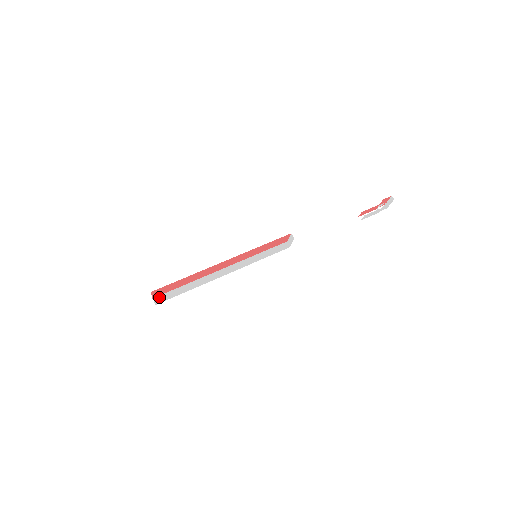
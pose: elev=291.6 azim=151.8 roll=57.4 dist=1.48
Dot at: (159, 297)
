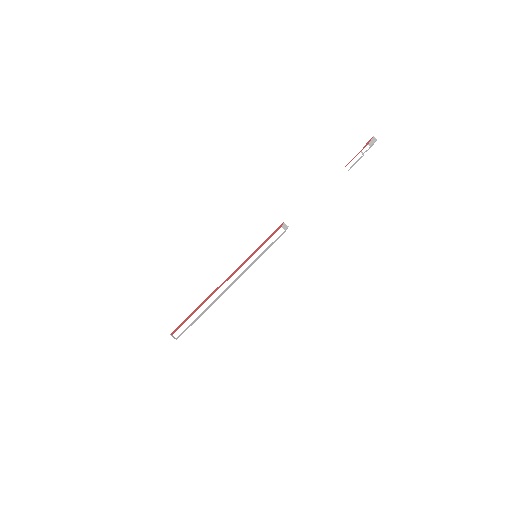
Dot at: (179, 335)
